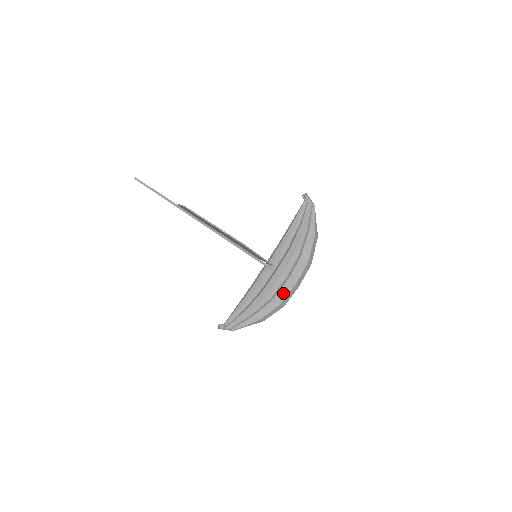
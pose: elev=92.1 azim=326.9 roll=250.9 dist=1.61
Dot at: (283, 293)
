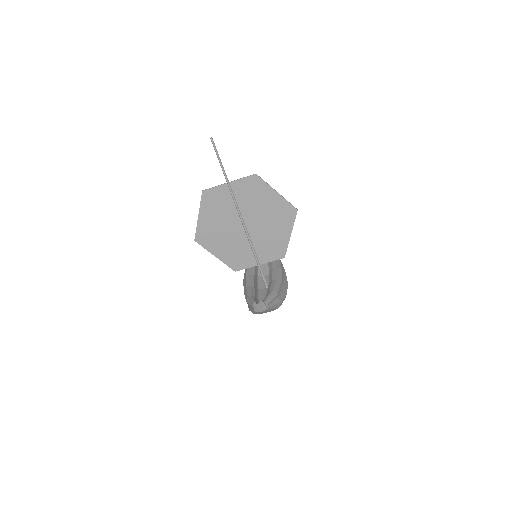
Dot at: (285, 286)
